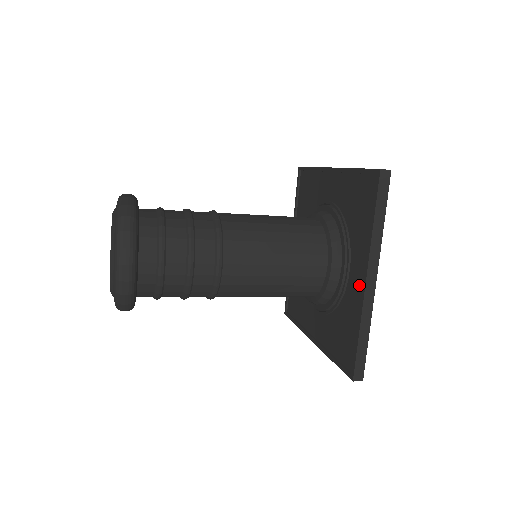
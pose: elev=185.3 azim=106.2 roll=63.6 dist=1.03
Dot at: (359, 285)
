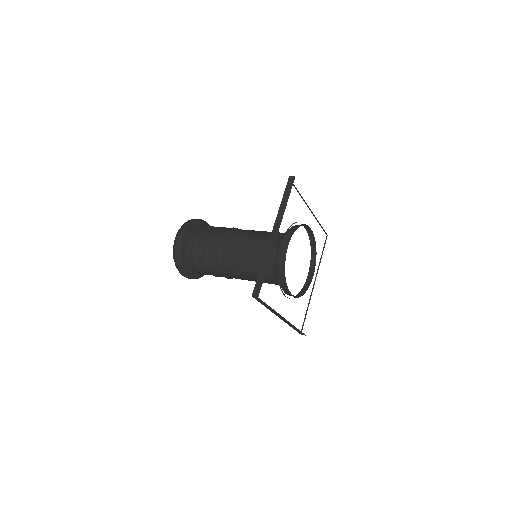
Dot at: occluded
